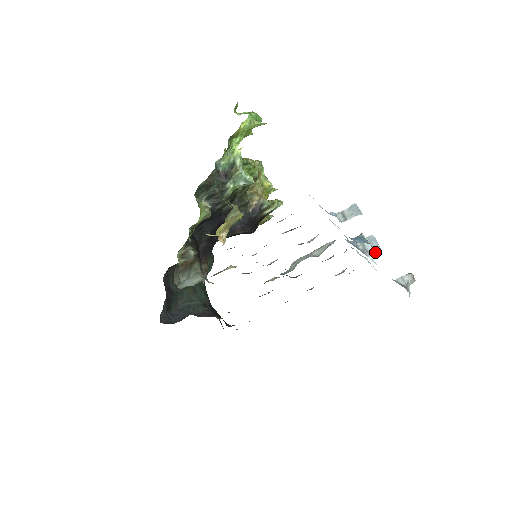
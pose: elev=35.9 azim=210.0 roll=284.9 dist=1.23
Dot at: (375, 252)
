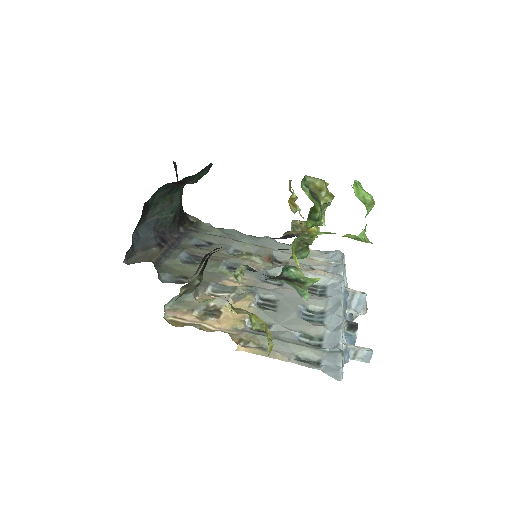
Dot at: (355, 310)
